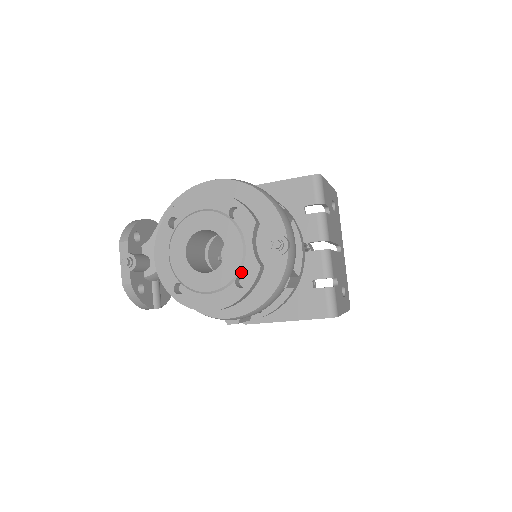
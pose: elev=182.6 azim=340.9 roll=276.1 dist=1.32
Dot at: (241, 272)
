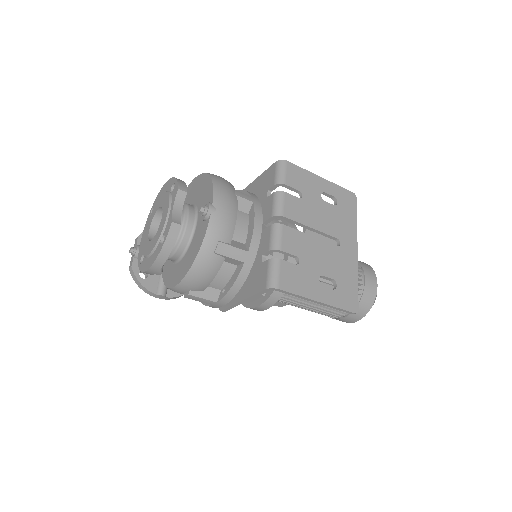
Dot at: (164, 231)
